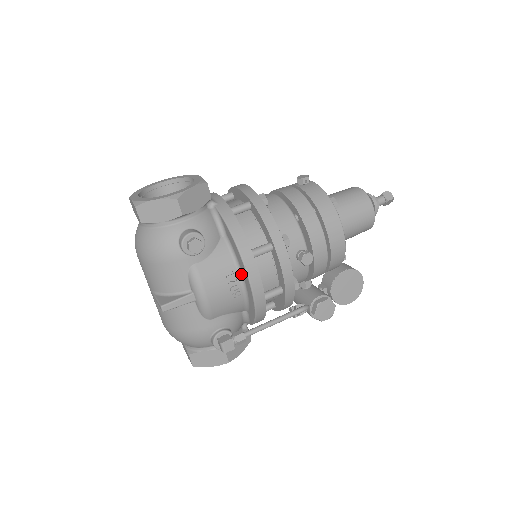
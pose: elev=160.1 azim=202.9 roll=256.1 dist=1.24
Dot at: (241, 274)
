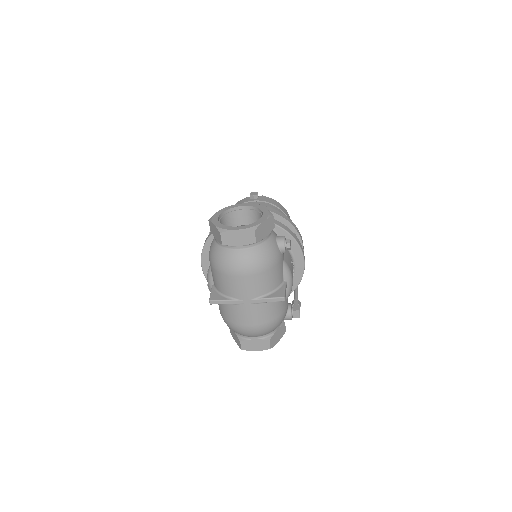
Dot at: (293, 258)
